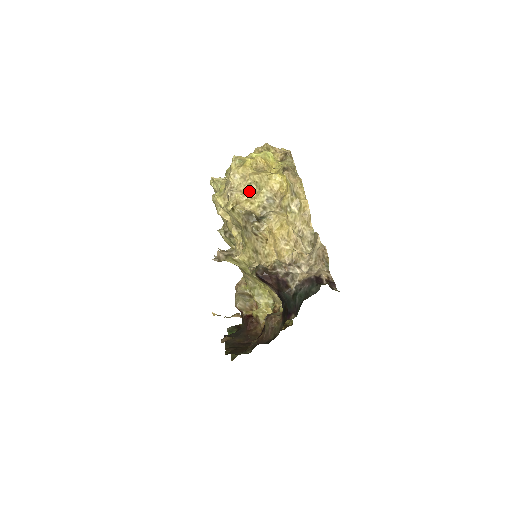
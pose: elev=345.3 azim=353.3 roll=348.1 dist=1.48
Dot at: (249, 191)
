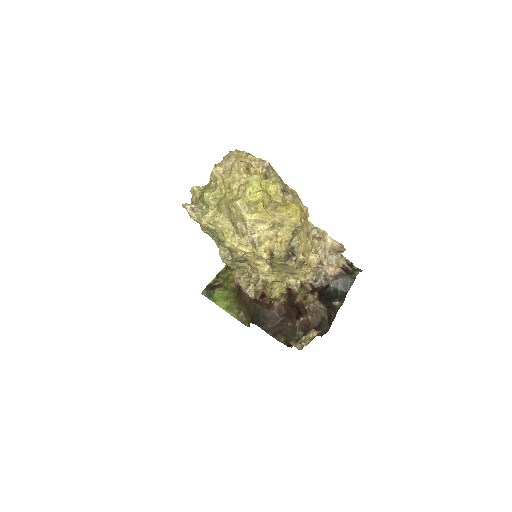
Dot at: (274, 233)
